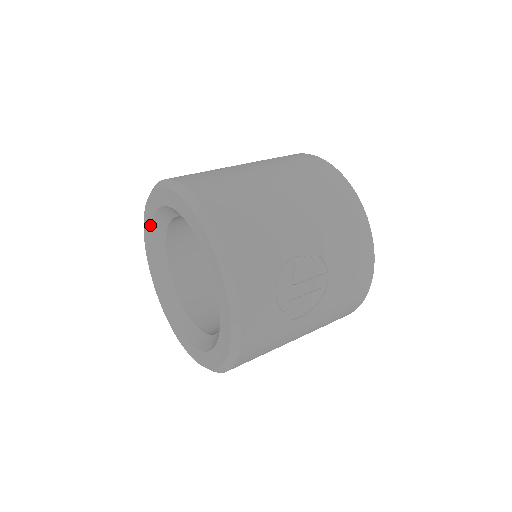
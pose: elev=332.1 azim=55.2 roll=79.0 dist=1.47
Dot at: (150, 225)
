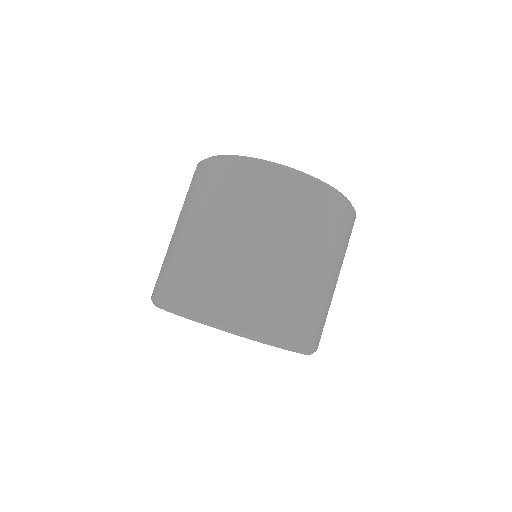
Dot at: occluded
